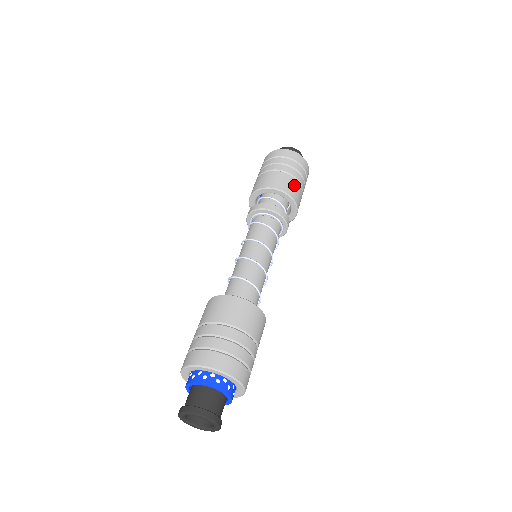
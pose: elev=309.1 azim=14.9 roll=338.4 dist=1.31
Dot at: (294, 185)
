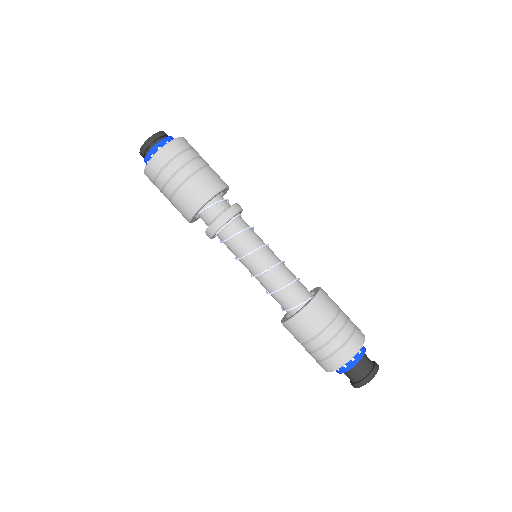
Dot at: (212, 174)
